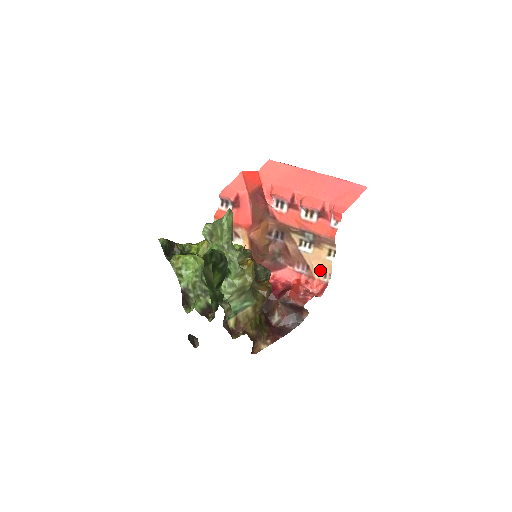
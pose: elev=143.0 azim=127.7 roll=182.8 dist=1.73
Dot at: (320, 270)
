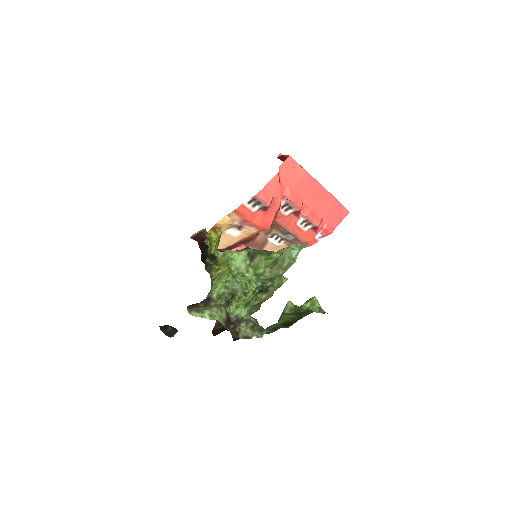
Dot at: occluded
